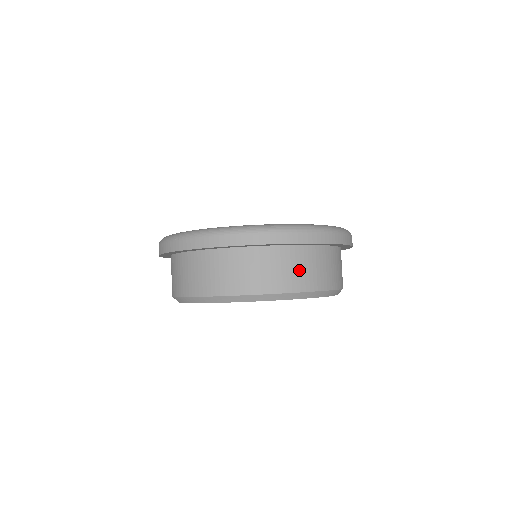
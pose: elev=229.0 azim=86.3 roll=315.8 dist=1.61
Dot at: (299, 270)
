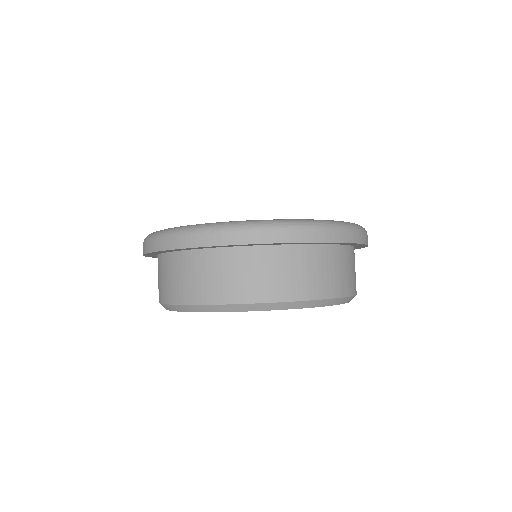
Dot at: (343, 272)
